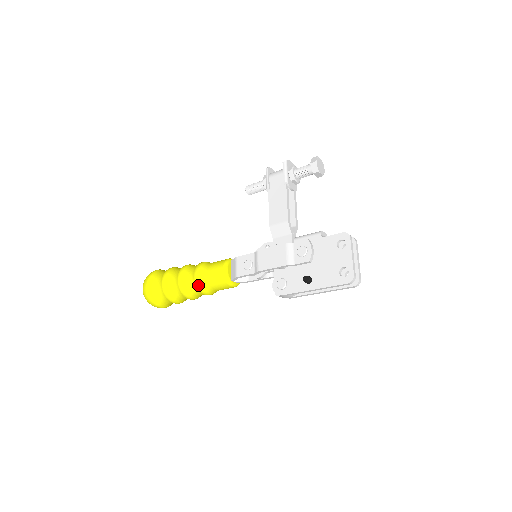
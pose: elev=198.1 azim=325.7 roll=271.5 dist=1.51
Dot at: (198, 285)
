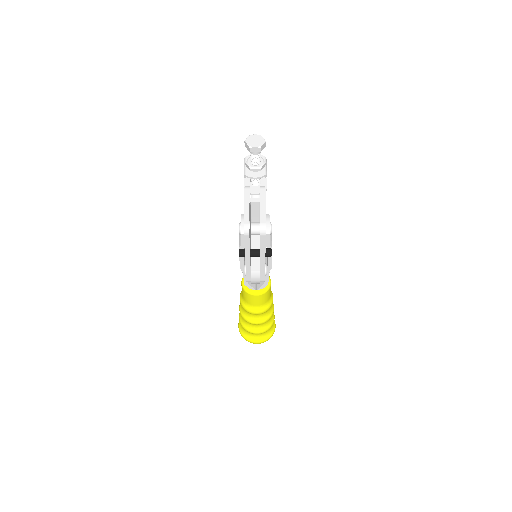
Dot at: (243, 307)
